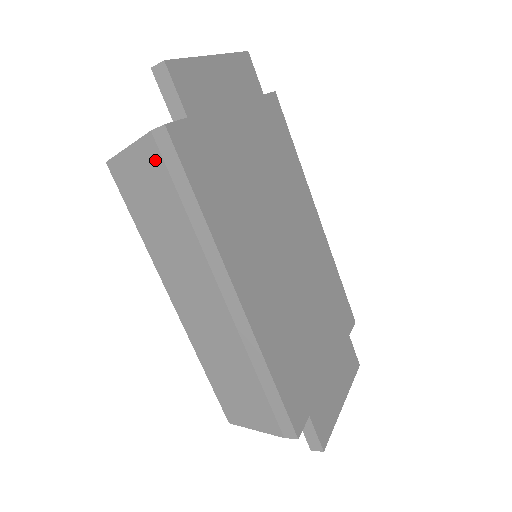
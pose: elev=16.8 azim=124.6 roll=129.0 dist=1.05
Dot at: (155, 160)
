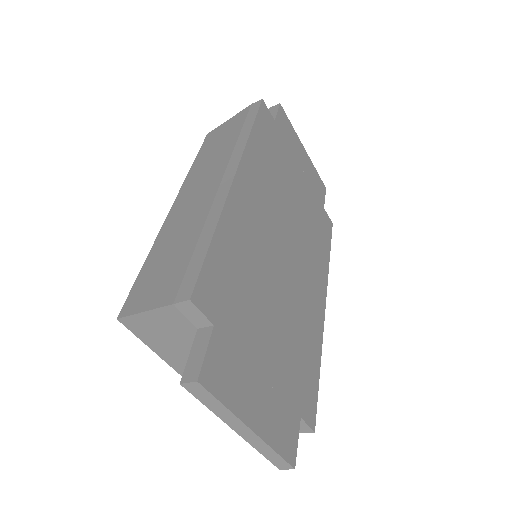
Dot at: (242, 116)
